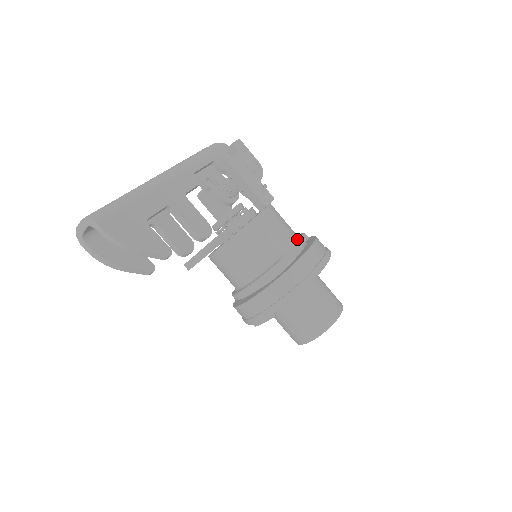
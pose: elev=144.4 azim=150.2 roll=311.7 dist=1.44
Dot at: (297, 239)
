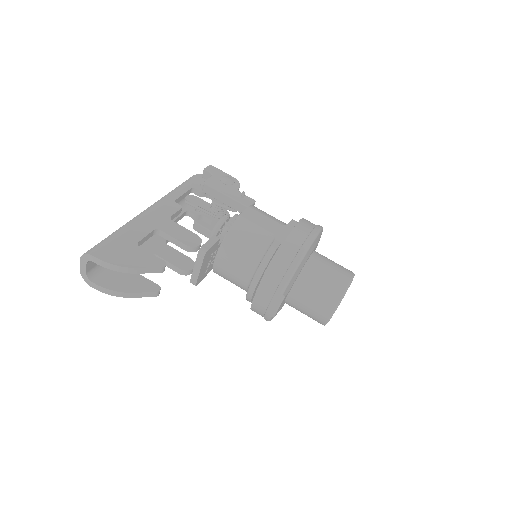
Dot at: (285, 225)
